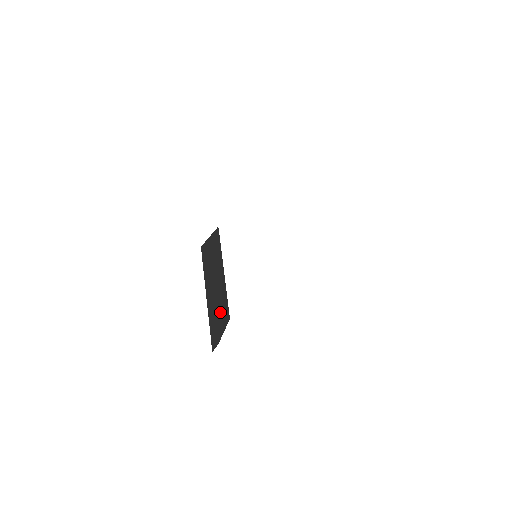
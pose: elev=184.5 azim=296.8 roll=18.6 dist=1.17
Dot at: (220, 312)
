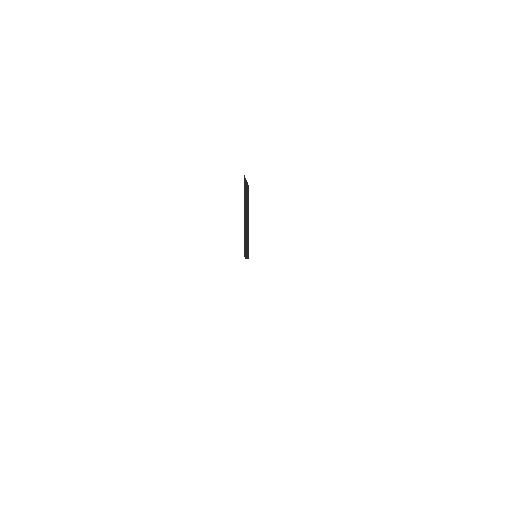
Dot at: occluded
